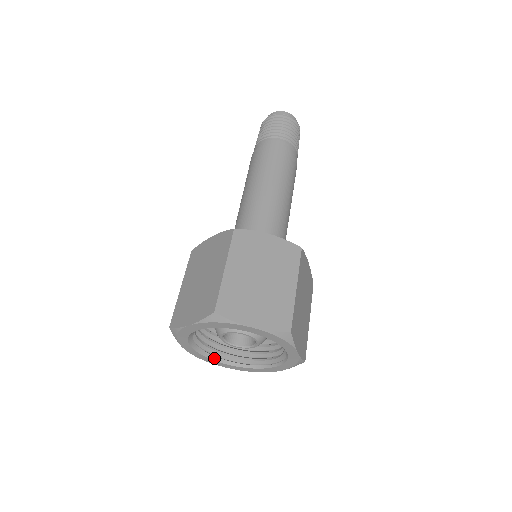
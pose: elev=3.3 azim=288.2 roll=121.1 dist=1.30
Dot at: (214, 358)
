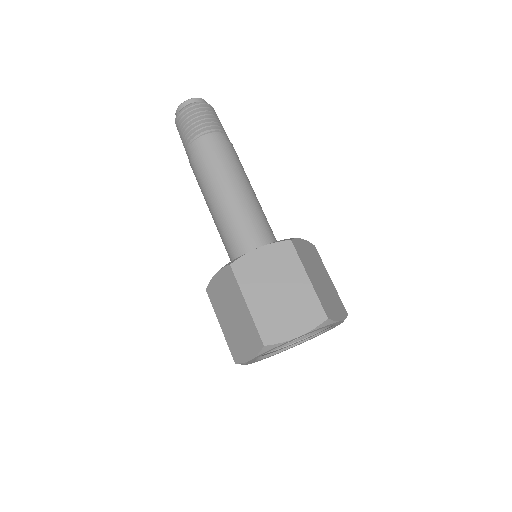
Dot at: (255, 359)
